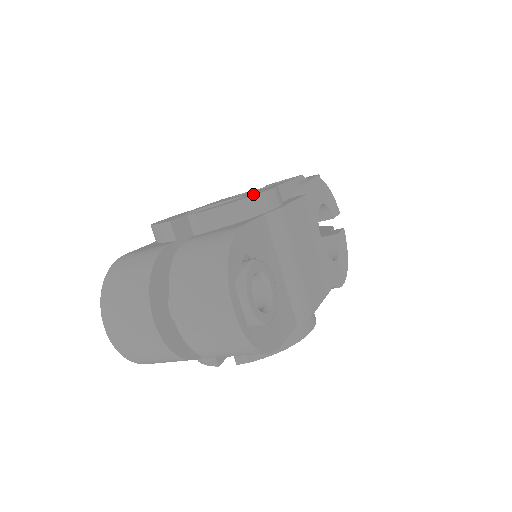
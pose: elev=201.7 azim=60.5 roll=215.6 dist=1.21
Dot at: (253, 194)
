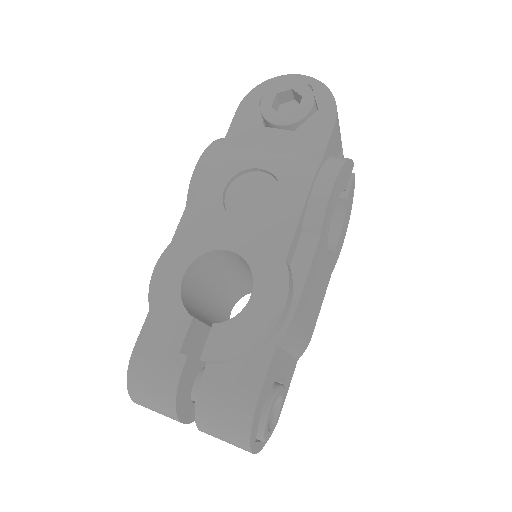
Dot at: (263, 312)
